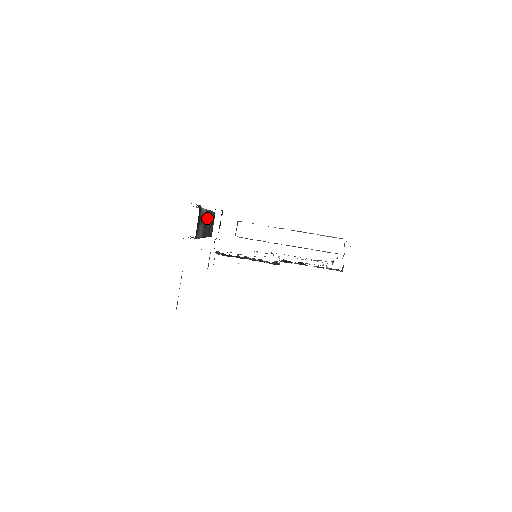
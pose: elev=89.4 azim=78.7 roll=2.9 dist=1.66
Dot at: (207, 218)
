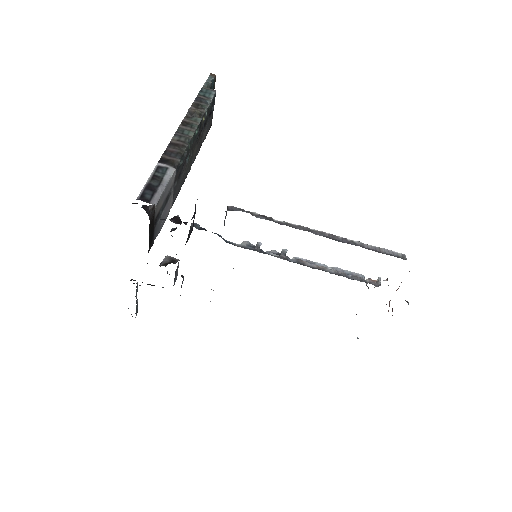
Dot at: (187, 154)
